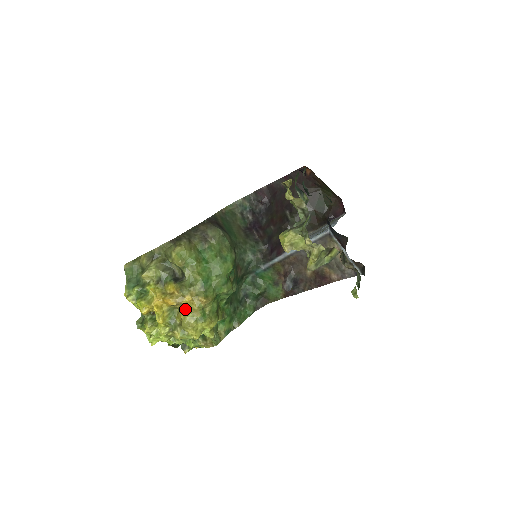
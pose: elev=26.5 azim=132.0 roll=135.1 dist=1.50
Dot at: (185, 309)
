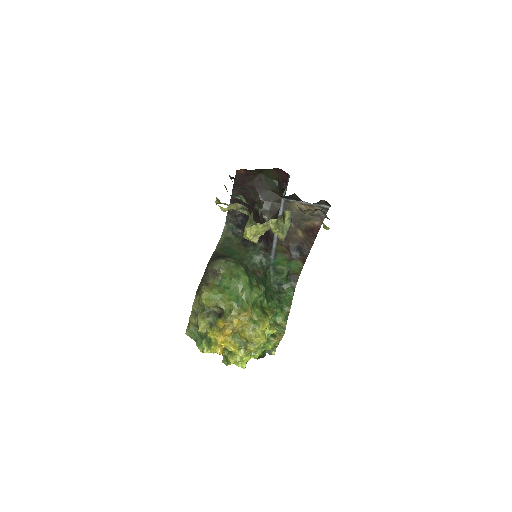
Dot at: (241, 329)
